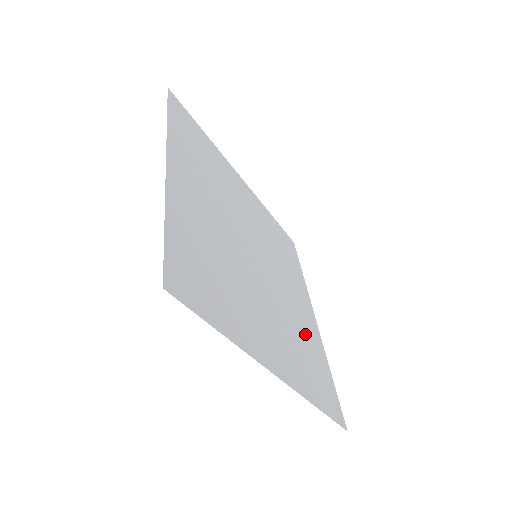
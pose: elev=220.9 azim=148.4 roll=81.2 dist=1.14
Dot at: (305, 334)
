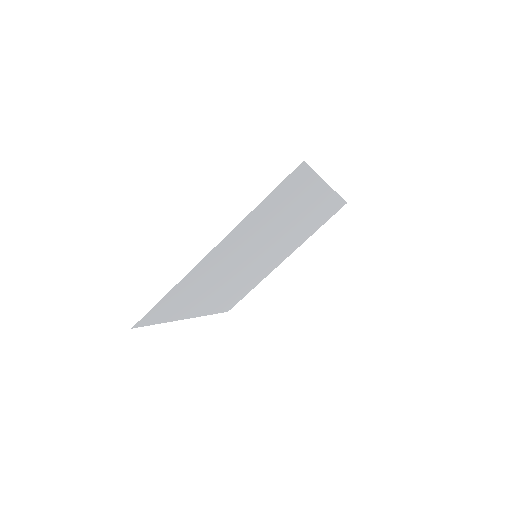
Dot at: occluded
